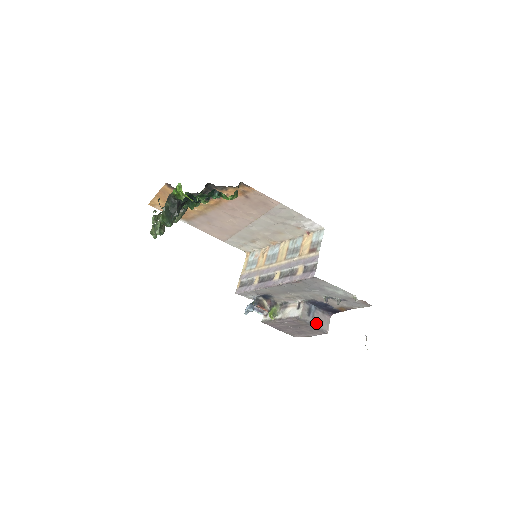
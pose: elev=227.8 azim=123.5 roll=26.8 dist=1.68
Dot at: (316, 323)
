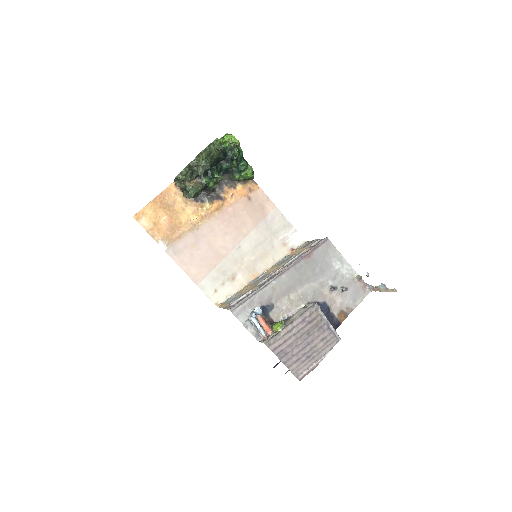
Dot at: (328, 322)
